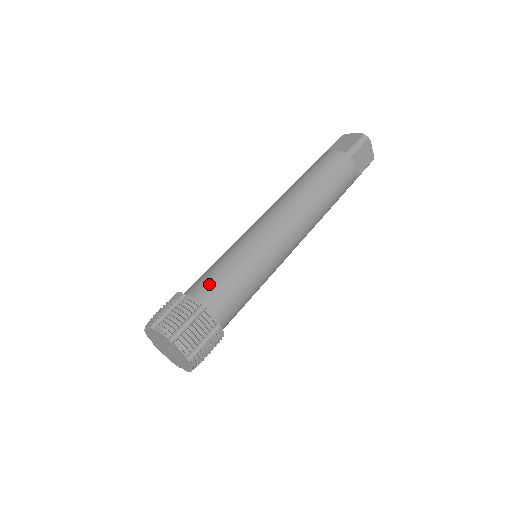
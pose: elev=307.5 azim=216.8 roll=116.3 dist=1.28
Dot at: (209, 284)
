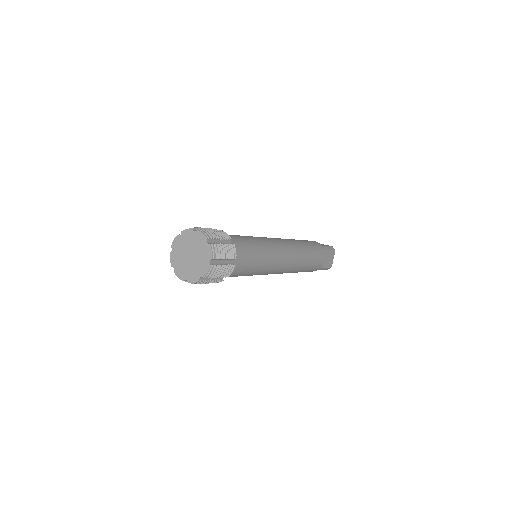
Dot at: occluded
